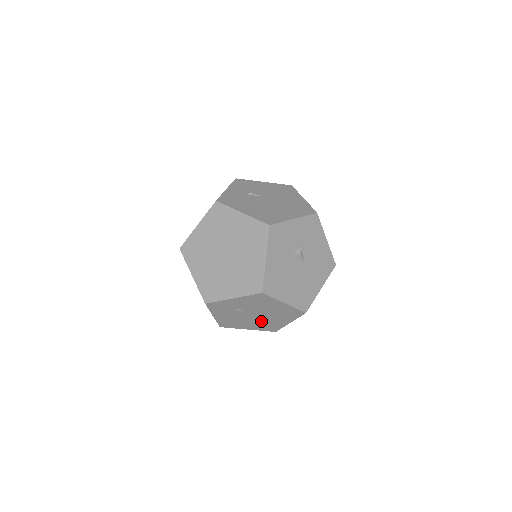
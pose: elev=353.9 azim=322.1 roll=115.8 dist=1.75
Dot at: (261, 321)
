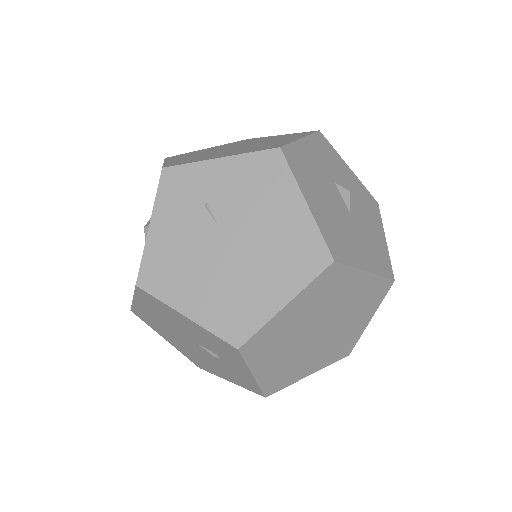
Dot at: (229, 279)
